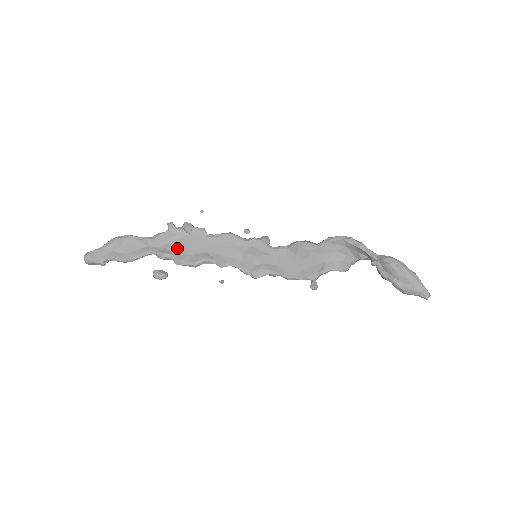
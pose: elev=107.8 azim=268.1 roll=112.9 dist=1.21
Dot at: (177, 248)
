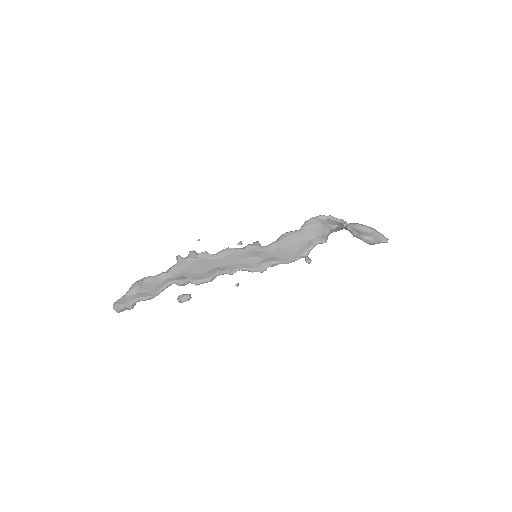
Dot at: (191, 273)
